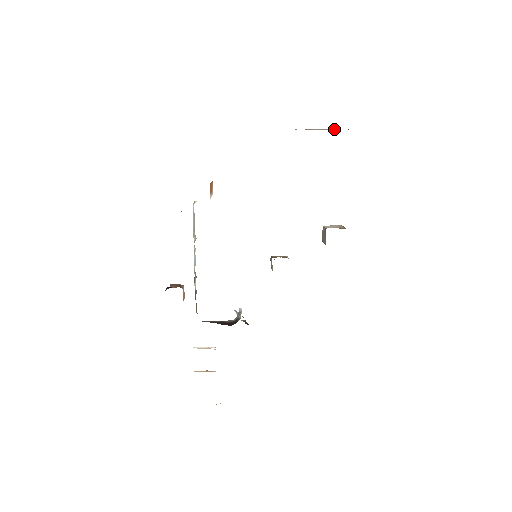
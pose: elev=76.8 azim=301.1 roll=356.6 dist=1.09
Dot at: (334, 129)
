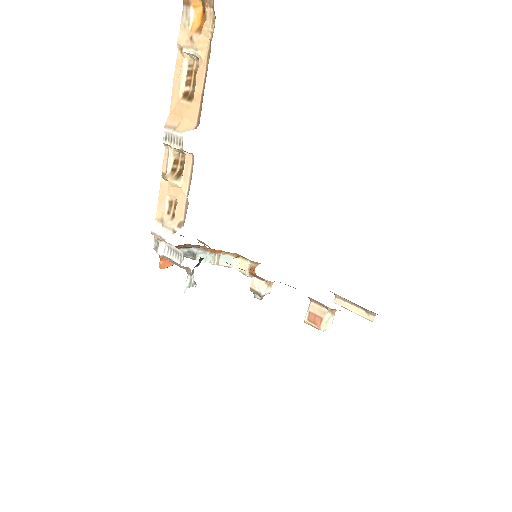
Dot at: (363, 312)
